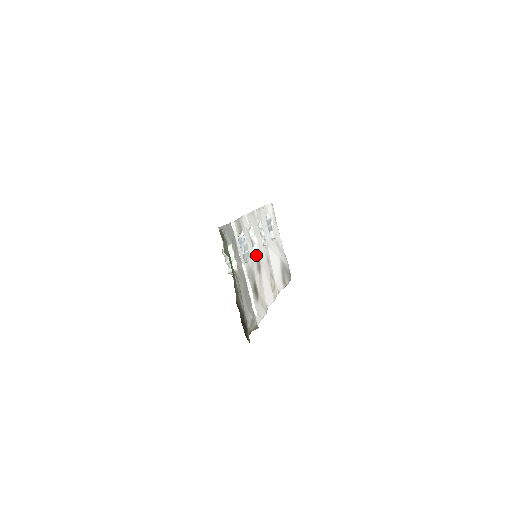
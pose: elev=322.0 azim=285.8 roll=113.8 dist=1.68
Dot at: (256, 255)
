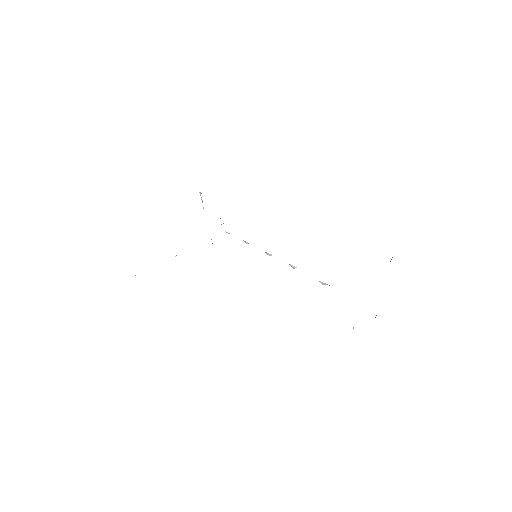
Dot at: occluded
